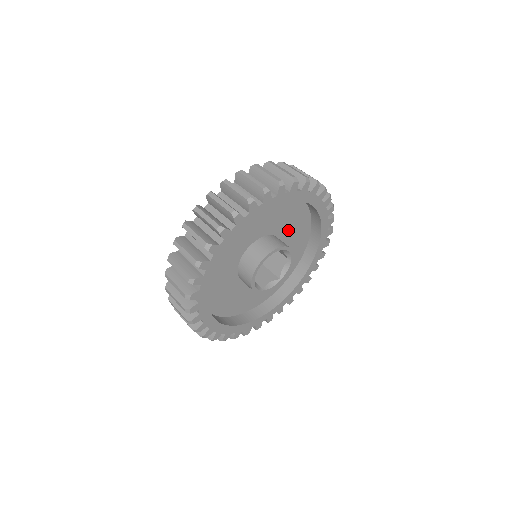
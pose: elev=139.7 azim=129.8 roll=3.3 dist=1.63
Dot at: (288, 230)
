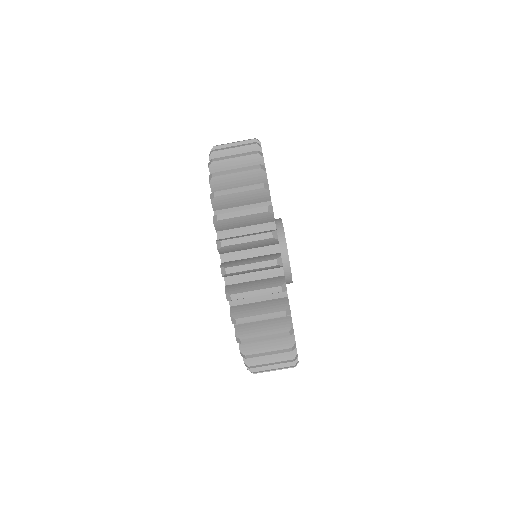
Dot at: occluded
